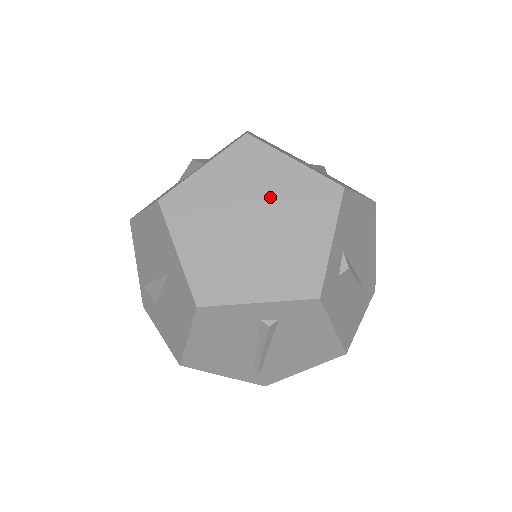
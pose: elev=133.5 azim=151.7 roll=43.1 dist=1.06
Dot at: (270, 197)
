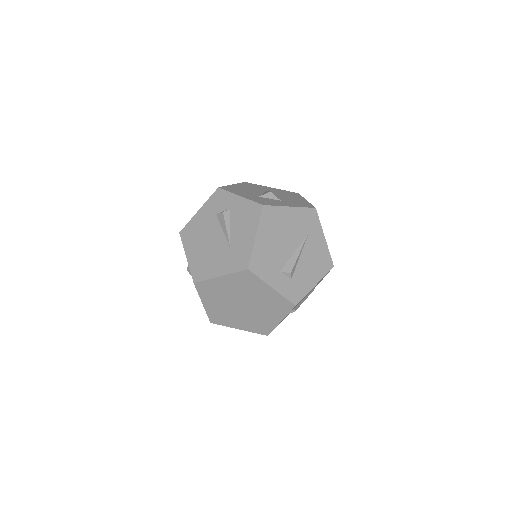
Dot at: (234, 294)
